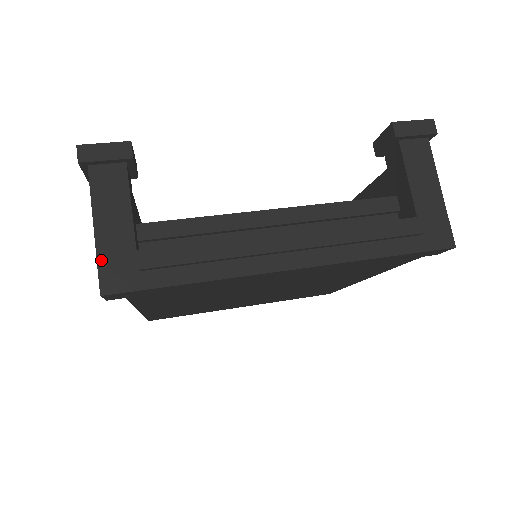
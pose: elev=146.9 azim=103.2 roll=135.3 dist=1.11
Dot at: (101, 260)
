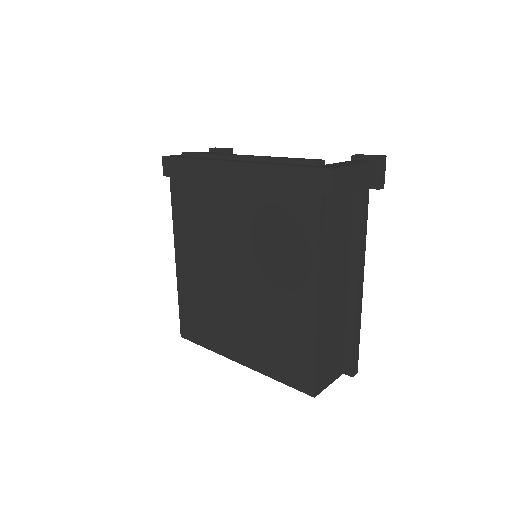
Dot at: (177, 155)
